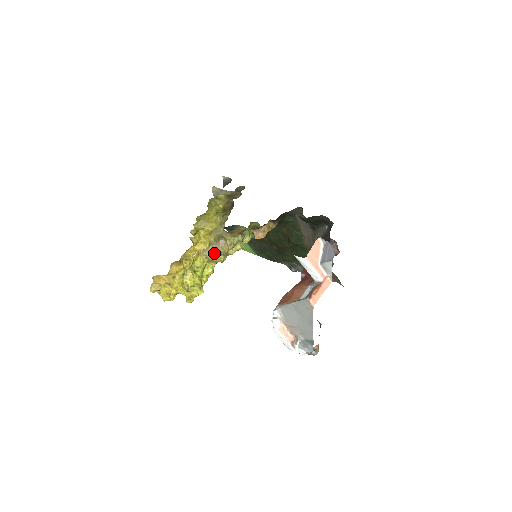
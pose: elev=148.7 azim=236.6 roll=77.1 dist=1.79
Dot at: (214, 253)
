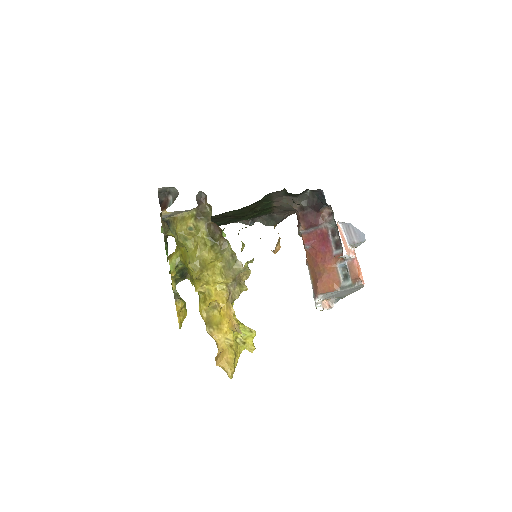
Dot at: (239, 292)
